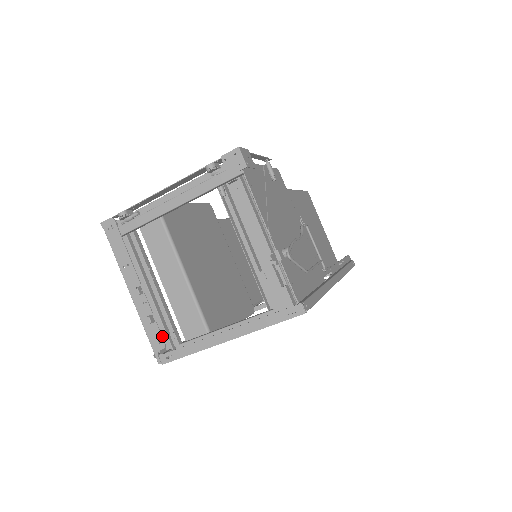
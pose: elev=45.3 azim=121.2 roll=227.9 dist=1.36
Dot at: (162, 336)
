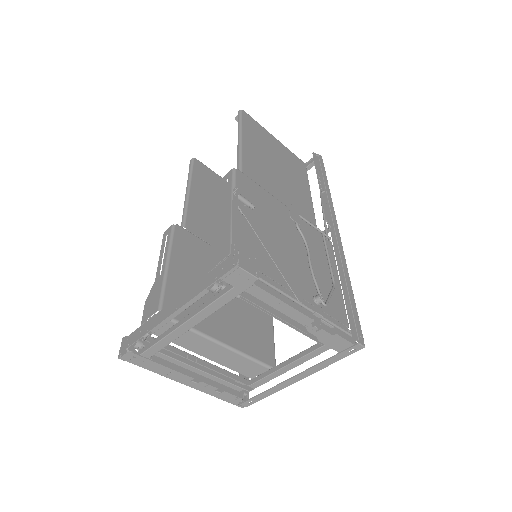
Dot at: (235, 395)
